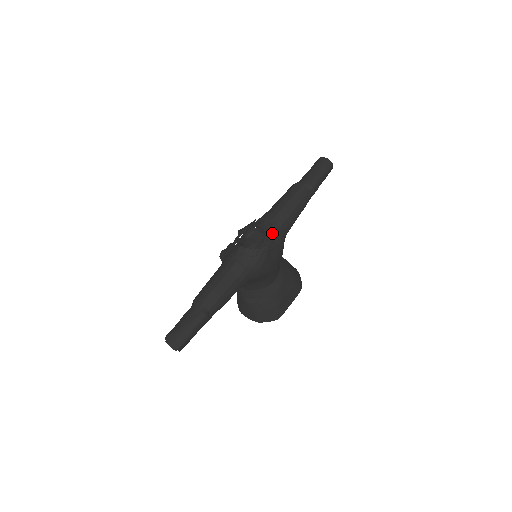
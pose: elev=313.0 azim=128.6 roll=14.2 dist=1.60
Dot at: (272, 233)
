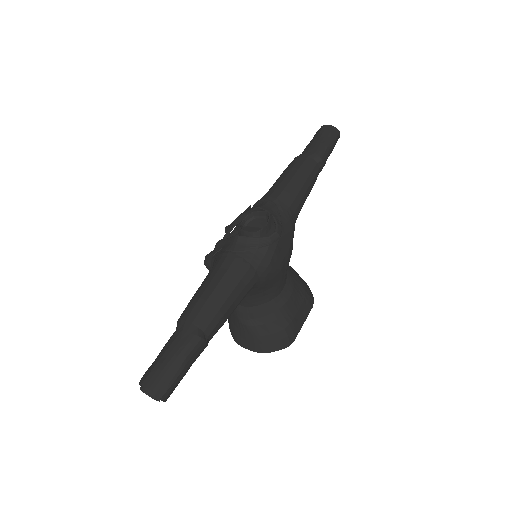
Dot at: (280, 216)
